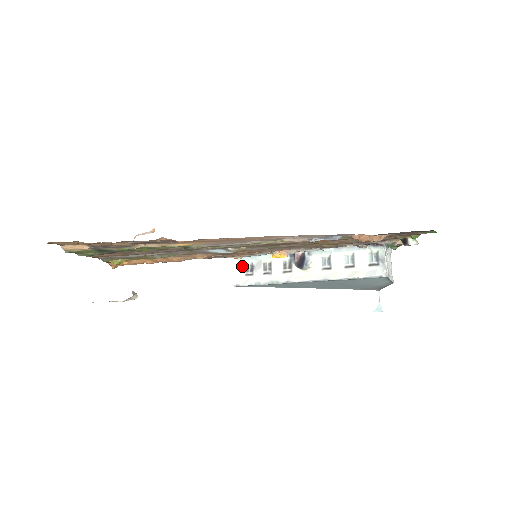
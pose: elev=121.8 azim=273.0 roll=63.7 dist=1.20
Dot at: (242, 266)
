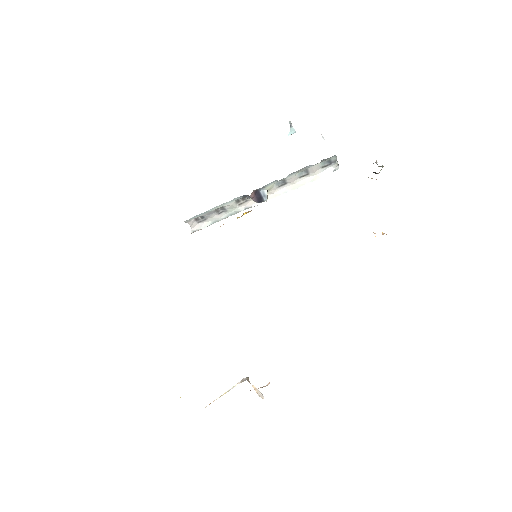
Dot at: (191, 222)
